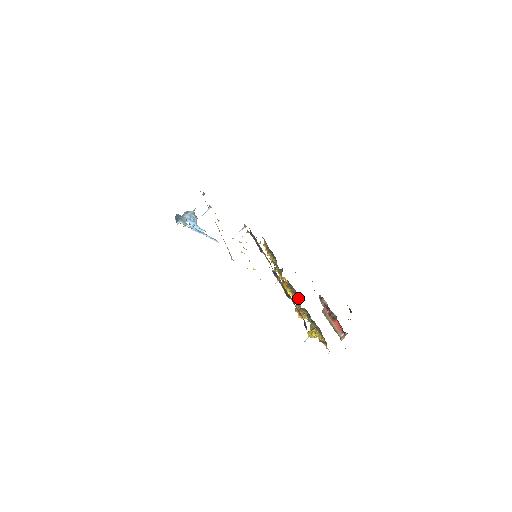
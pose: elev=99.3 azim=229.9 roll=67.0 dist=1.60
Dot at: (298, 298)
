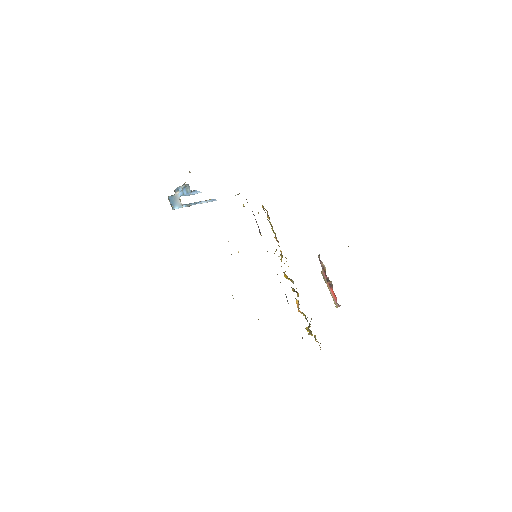
Dot at: (297, 293)
